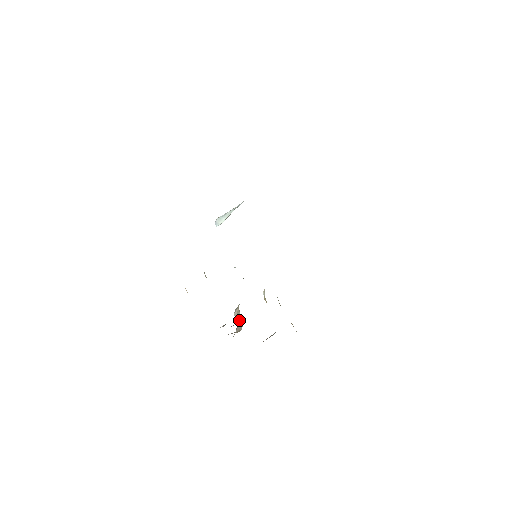
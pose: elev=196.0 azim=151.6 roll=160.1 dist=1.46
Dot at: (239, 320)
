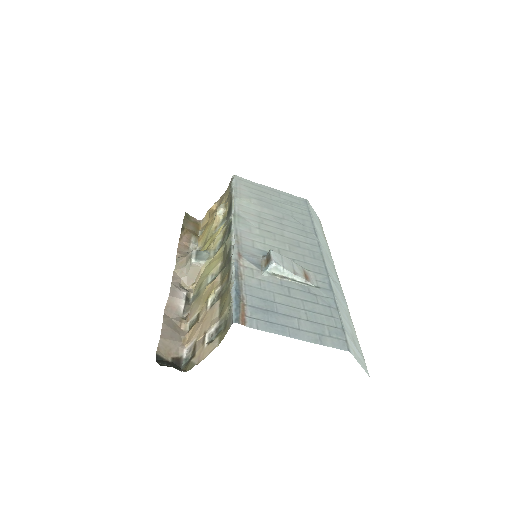
Dot at: (192, 275)
